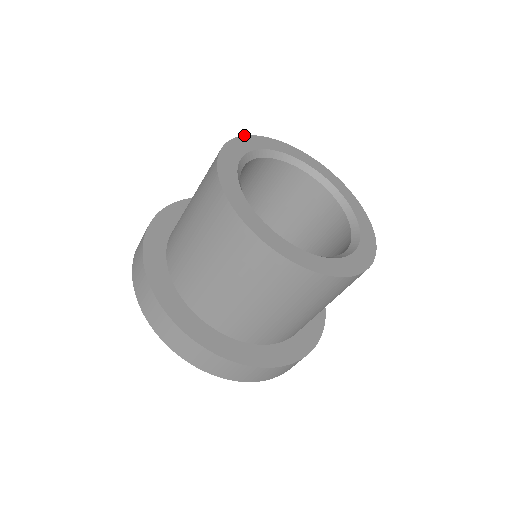
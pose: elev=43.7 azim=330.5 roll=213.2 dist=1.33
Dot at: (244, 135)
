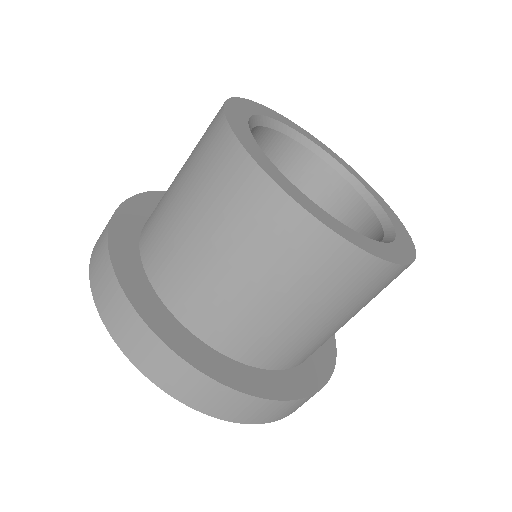
Dot at: occluded
